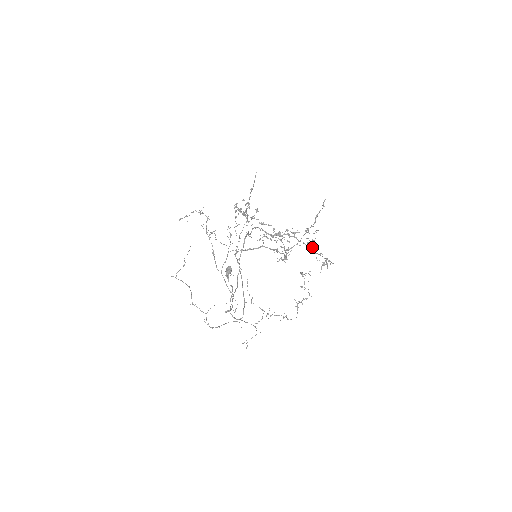
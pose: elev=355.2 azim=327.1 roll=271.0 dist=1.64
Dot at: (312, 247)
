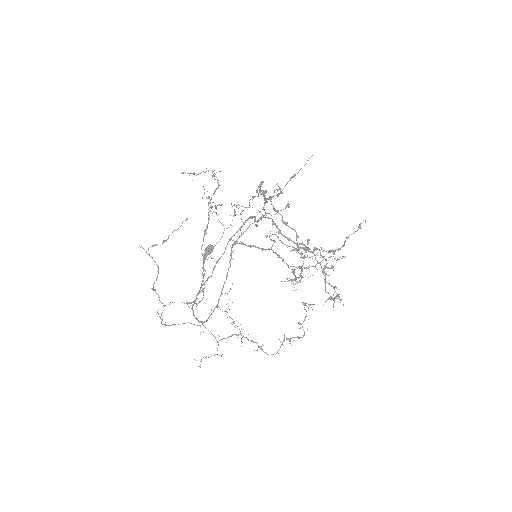
Dot at: occluded
